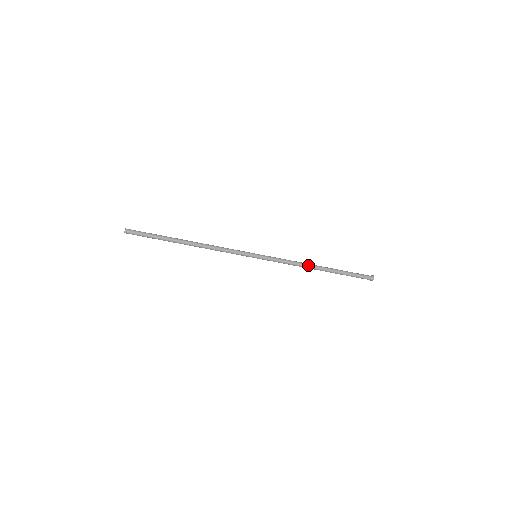
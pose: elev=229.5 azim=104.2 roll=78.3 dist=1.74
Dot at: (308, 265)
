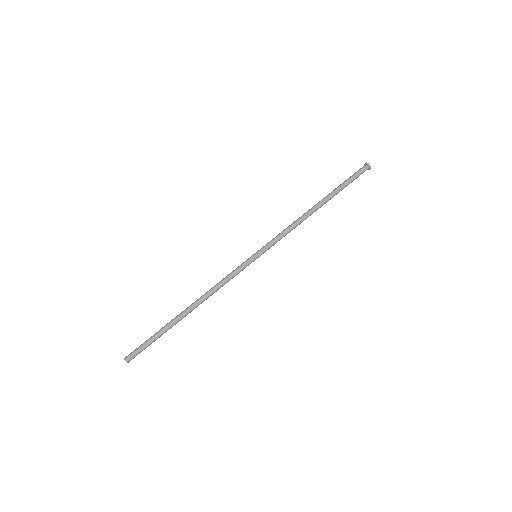
Dot at: (304, 214)
